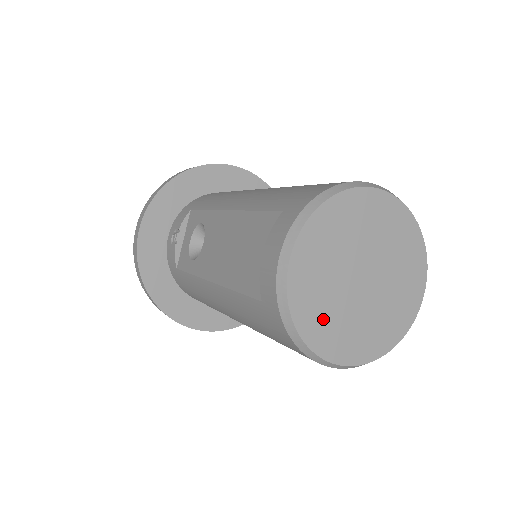
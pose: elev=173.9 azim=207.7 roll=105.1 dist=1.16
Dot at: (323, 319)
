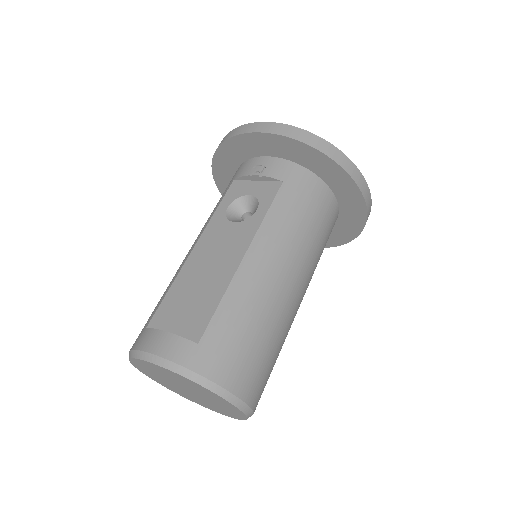
Dot at: (148, 370)
